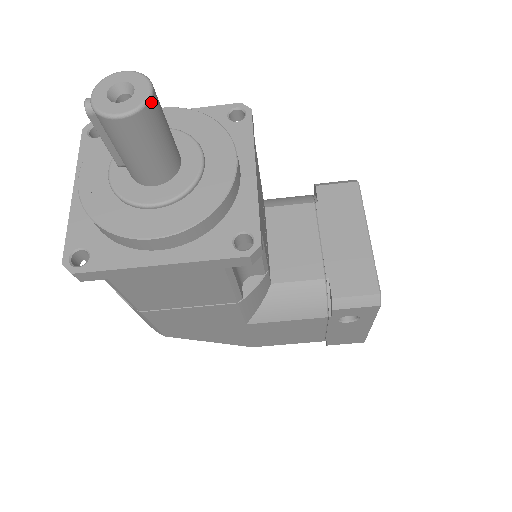
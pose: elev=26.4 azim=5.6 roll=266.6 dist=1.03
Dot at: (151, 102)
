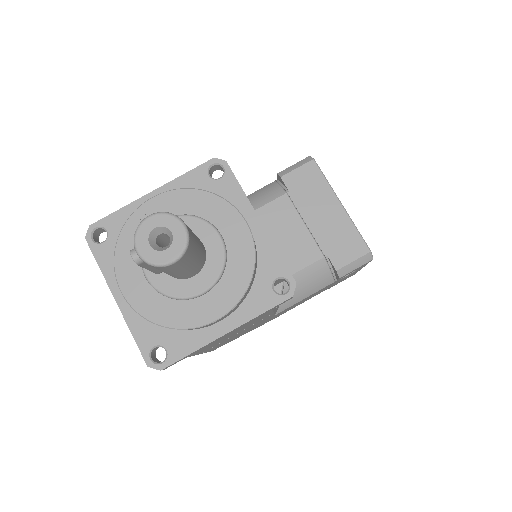
Dot at: (189, 236)
